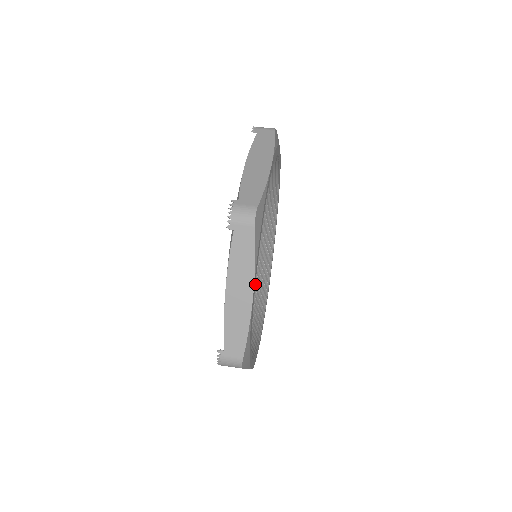
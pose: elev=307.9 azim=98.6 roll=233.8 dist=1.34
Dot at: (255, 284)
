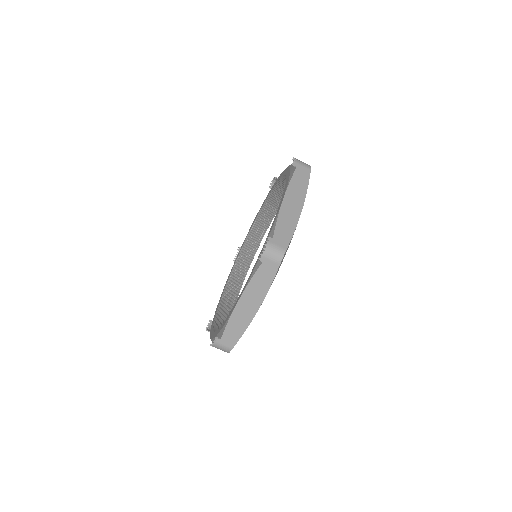
Dot at: (239, 262)
